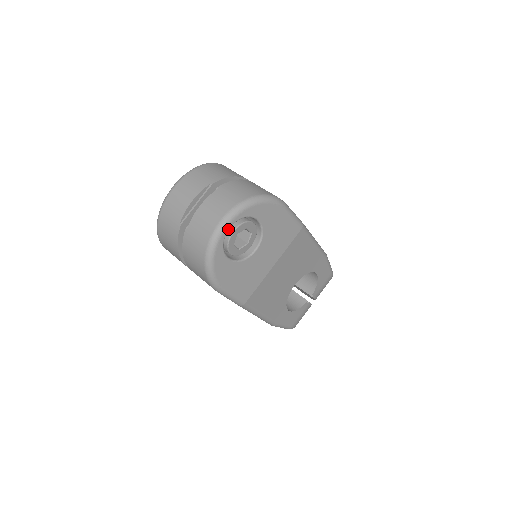
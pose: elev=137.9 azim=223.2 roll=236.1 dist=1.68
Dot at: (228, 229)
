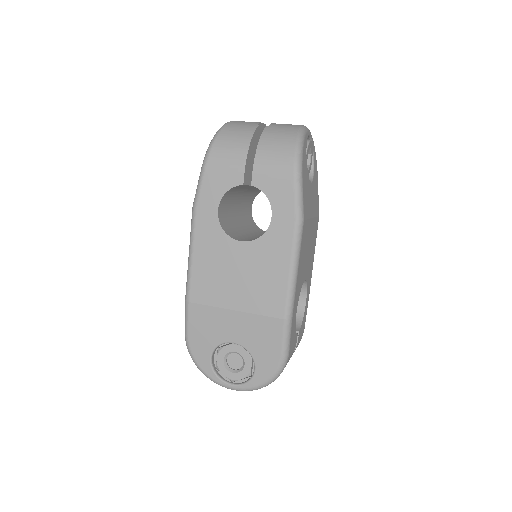
Dot at: (309, 134)
